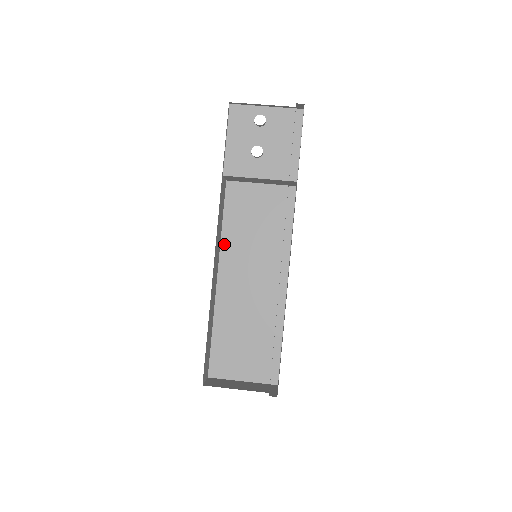
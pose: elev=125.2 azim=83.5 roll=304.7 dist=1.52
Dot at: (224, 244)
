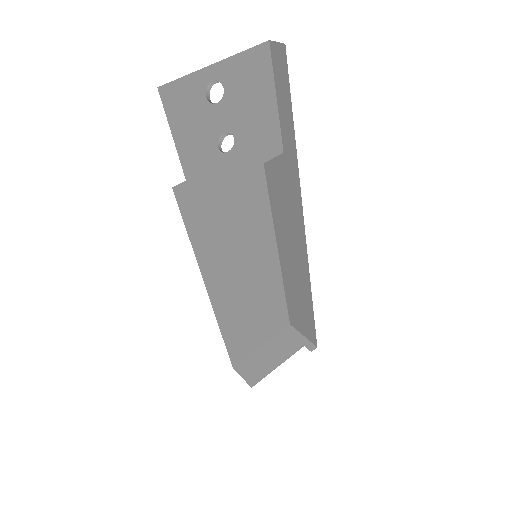
Dot at: (201, 259)
